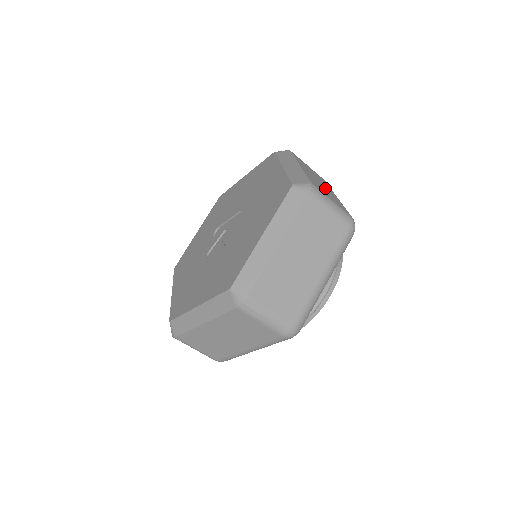
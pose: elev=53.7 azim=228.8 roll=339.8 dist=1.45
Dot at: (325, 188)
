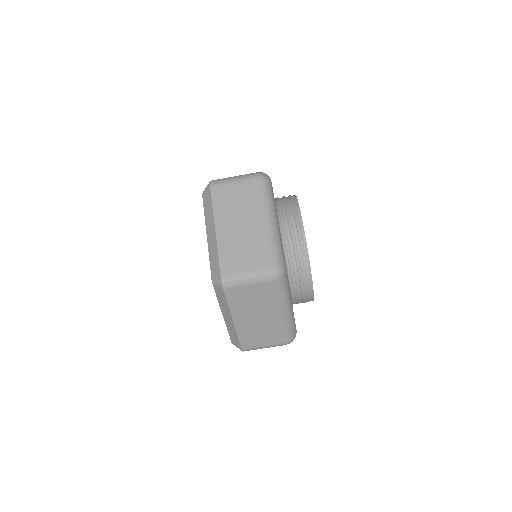
Dot at: occluded
